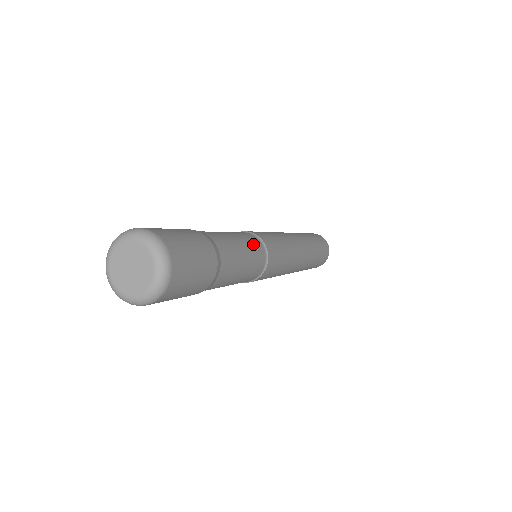
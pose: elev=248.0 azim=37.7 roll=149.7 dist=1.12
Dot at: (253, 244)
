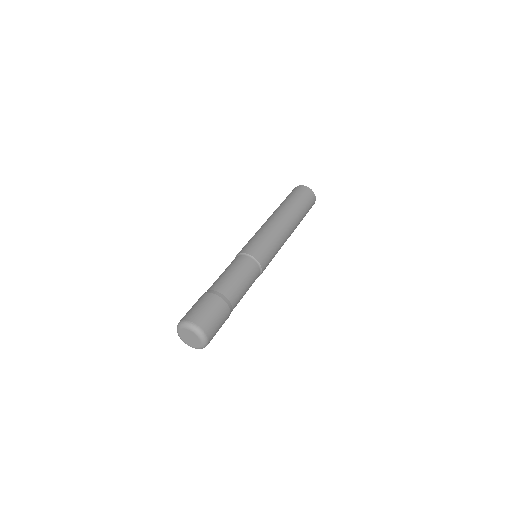
Dot at: (246, 266)
